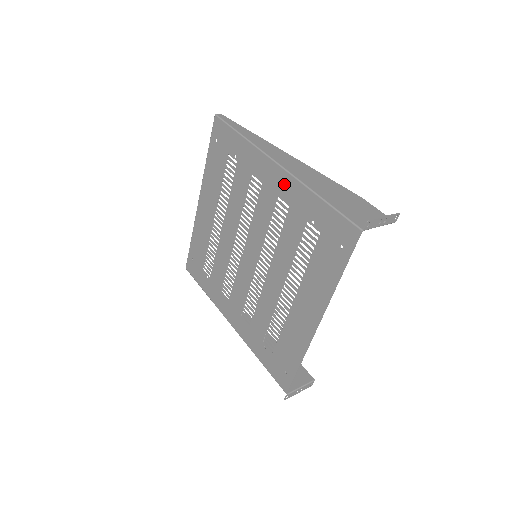
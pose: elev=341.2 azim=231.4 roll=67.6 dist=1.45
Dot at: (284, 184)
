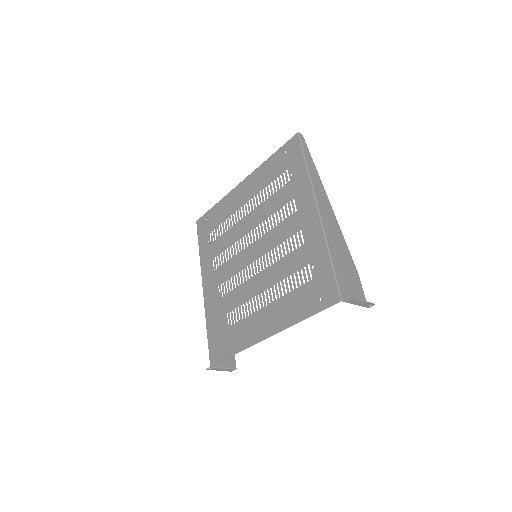
Dot at: (312, 225)
